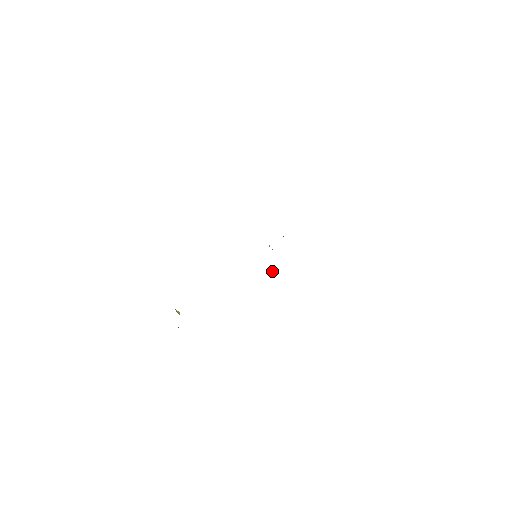
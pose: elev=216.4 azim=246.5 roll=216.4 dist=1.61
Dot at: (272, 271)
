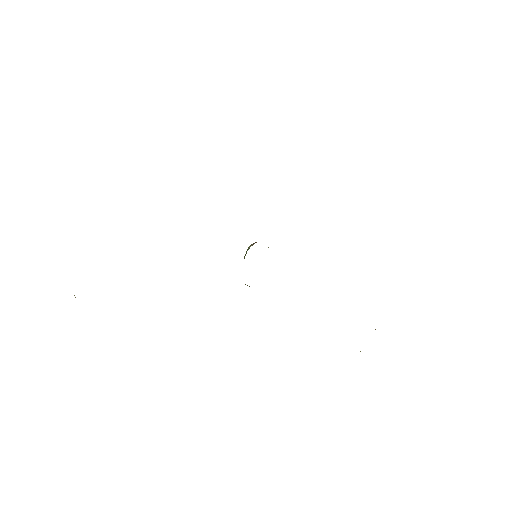
Dot at: occluded
